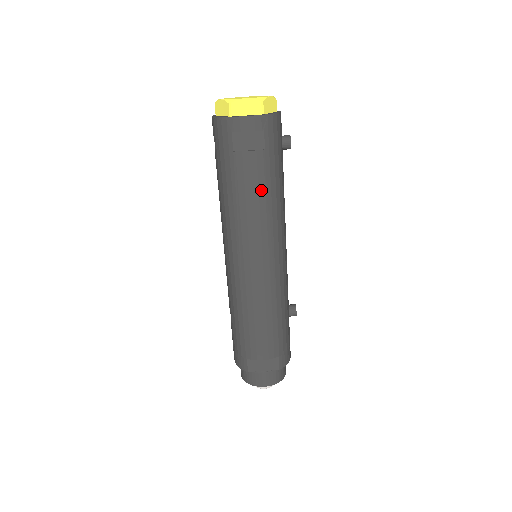
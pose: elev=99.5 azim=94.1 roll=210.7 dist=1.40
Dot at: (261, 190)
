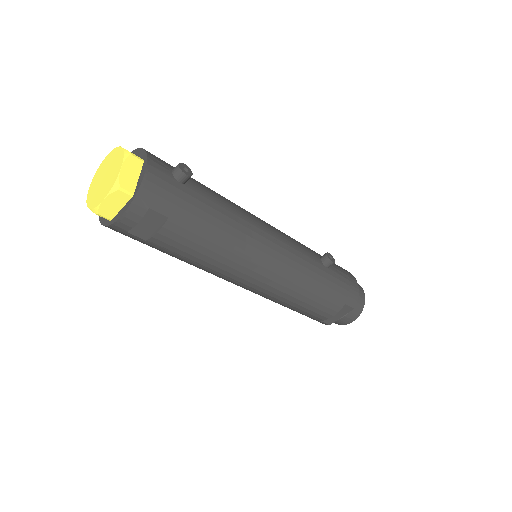
Dot at: (202, 243)
